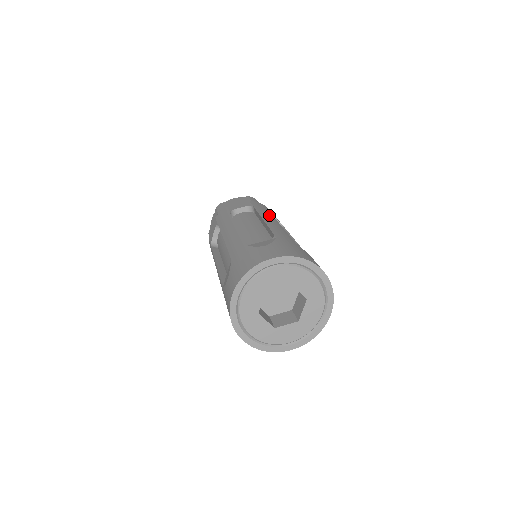
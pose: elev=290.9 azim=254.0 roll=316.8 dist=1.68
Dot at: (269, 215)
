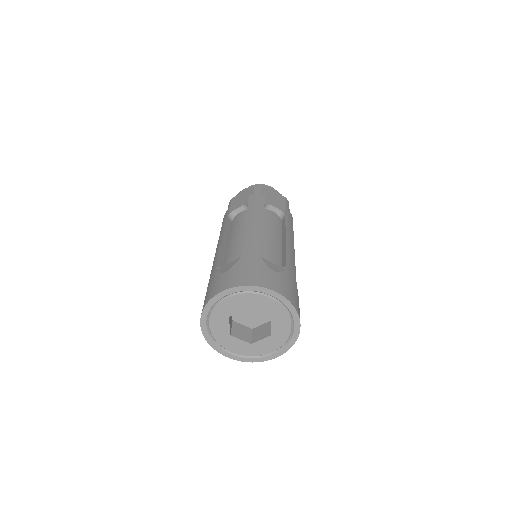
Dot at: (292, 235)
